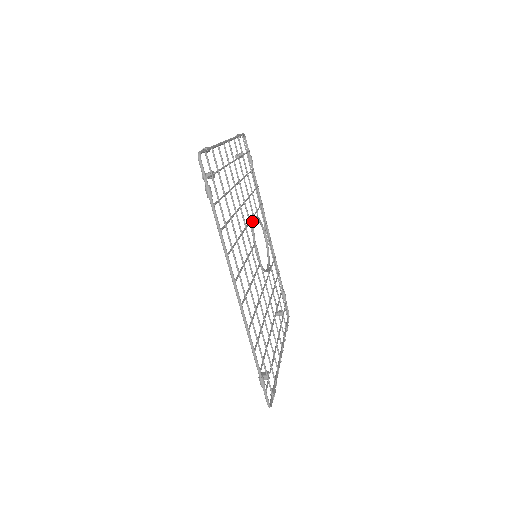
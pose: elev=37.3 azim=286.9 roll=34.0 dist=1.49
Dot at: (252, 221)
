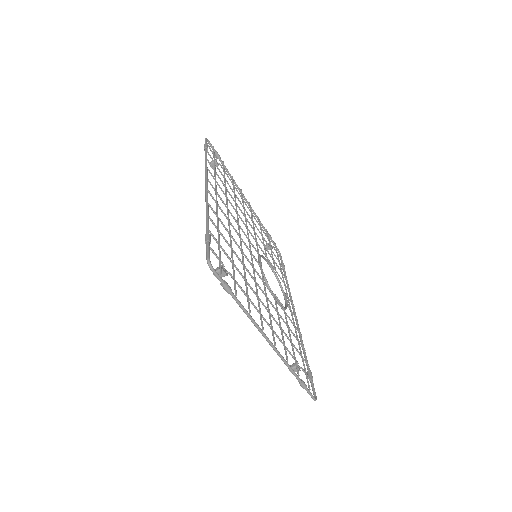
Dot at: (264, 259)
